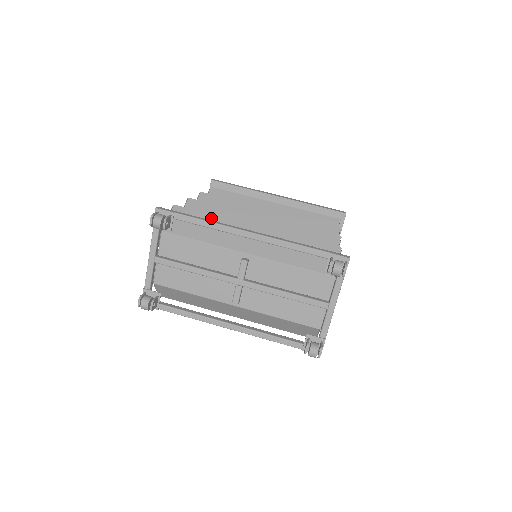
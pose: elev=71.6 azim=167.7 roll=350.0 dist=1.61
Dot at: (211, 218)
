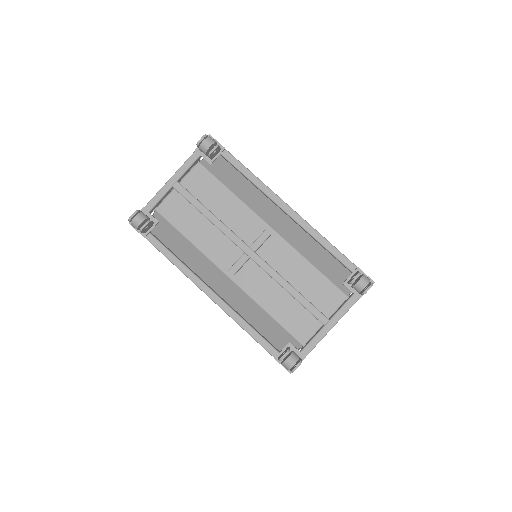
Dot at: occluded
